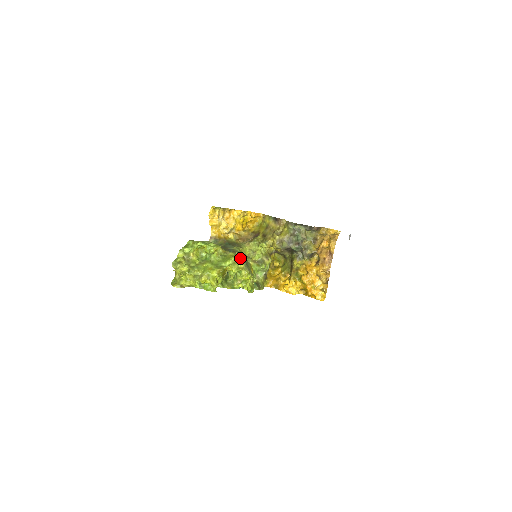
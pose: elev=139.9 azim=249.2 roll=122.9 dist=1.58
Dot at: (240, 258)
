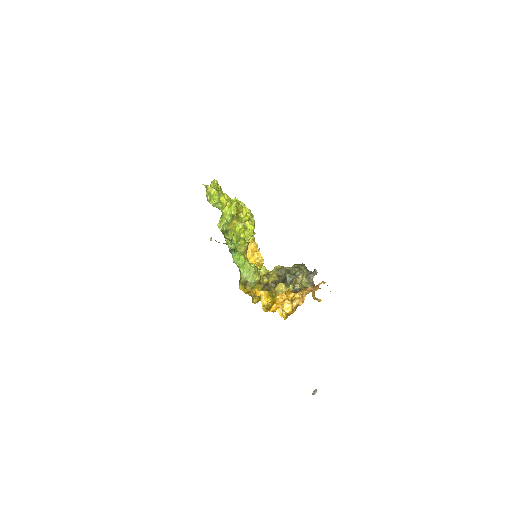
Dot at: occluded
